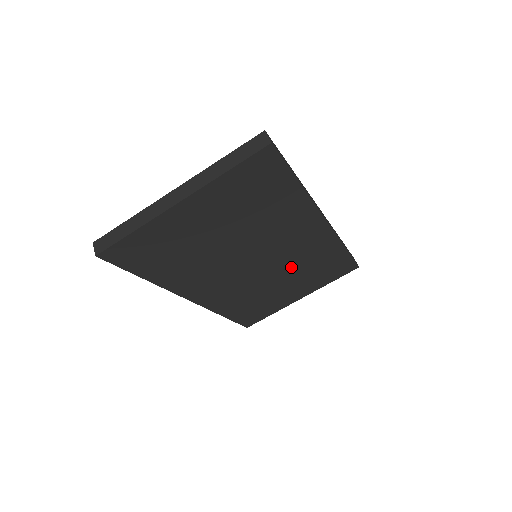
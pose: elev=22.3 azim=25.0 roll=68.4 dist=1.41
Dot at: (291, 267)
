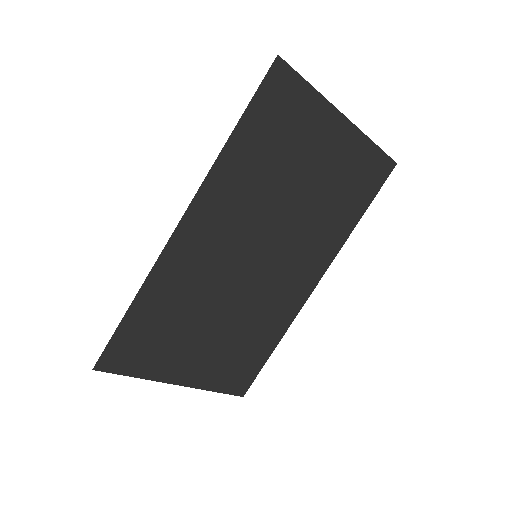
Dot at: (247, 310)
